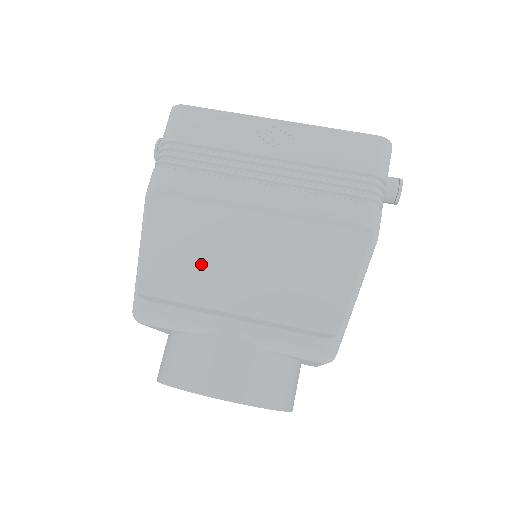
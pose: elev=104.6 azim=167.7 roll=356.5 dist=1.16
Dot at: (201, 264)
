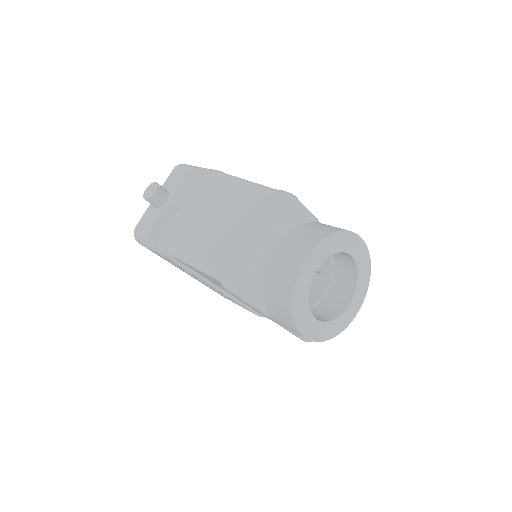
Dot at: occluded
